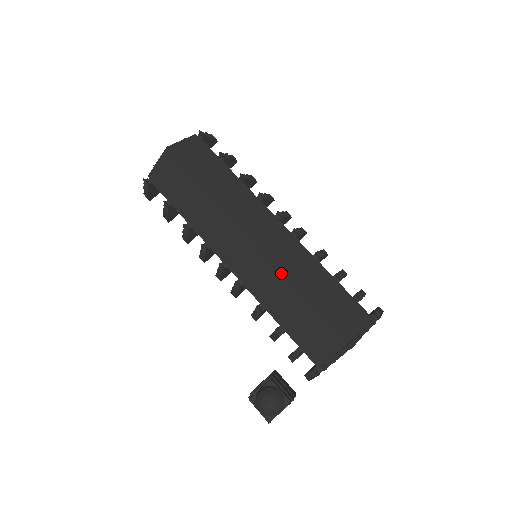
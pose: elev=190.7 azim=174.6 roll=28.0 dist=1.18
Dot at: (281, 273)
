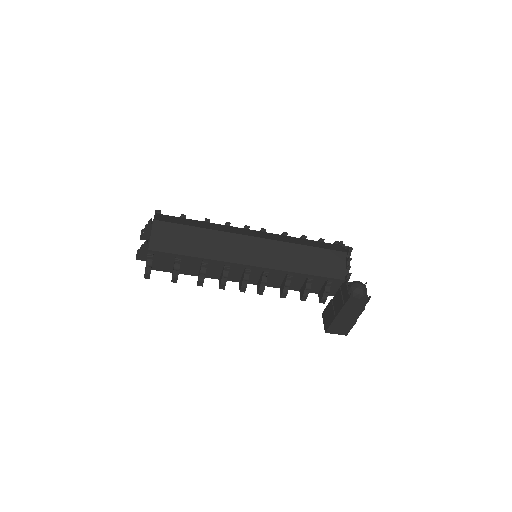
Dot at: (286, 243)
